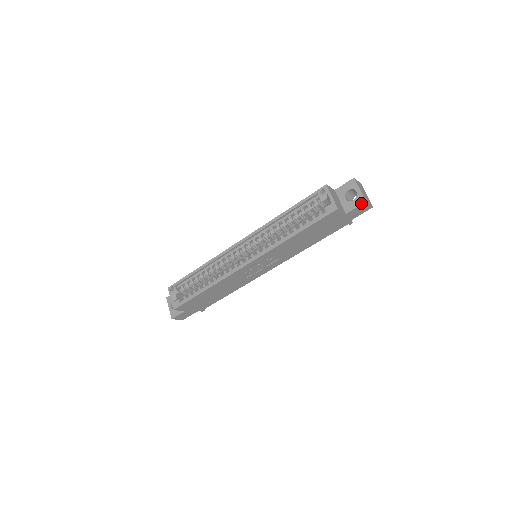
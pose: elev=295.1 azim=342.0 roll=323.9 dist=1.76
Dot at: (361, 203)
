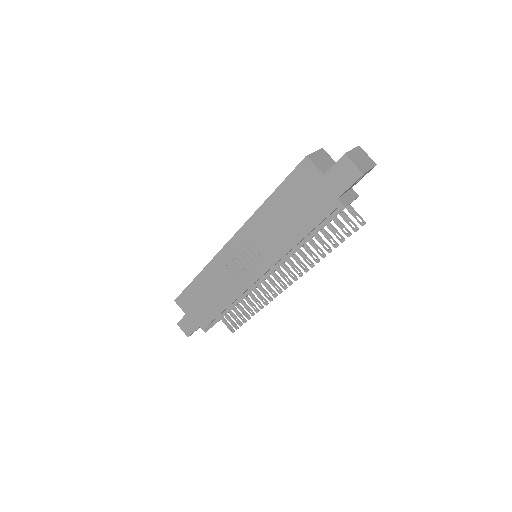
Dot at: occluded
